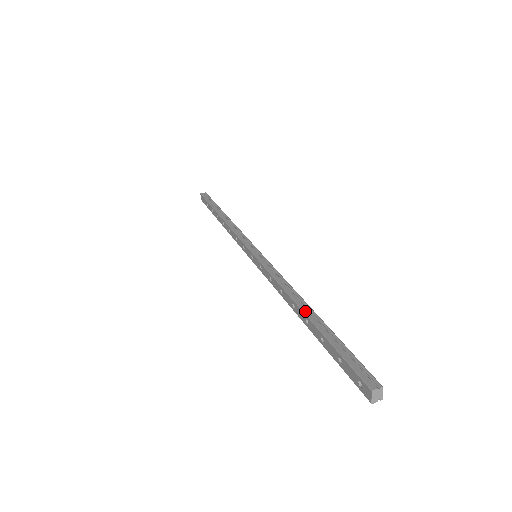
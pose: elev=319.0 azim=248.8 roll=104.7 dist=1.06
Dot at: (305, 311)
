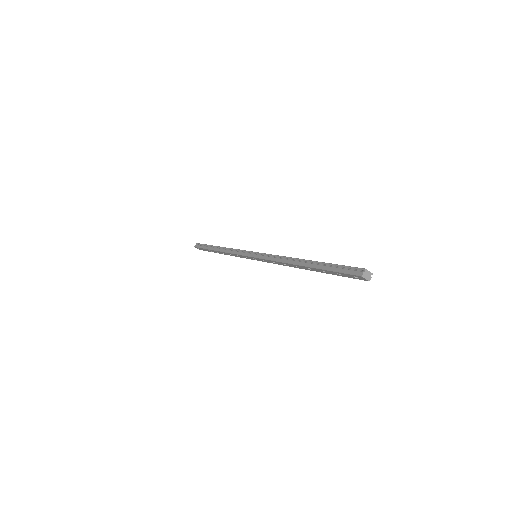
Dot at: (303, 265)
